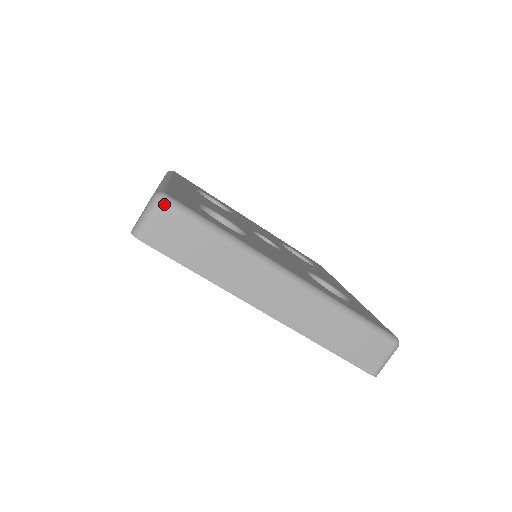
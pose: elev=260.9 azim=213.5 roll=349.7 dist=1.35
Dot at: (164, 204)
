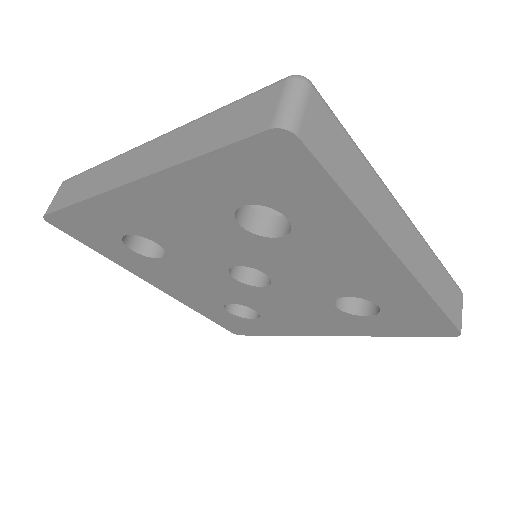
Dot at: (63, 182)
